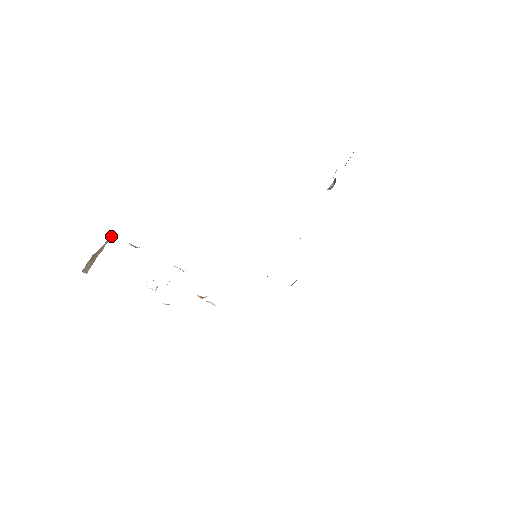
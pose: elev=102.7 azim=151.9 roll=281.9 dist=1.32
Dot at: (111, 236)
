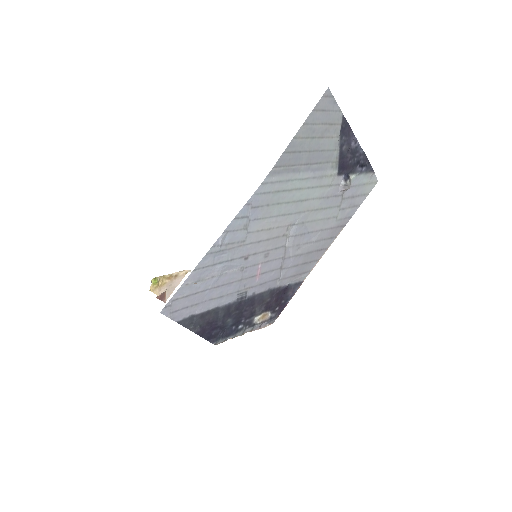
Dot at: (187, 271)
